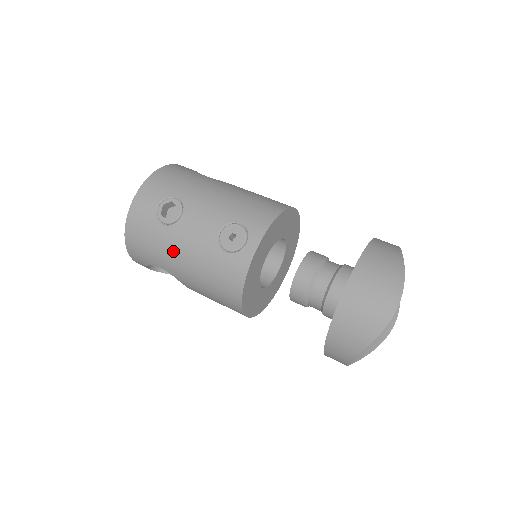
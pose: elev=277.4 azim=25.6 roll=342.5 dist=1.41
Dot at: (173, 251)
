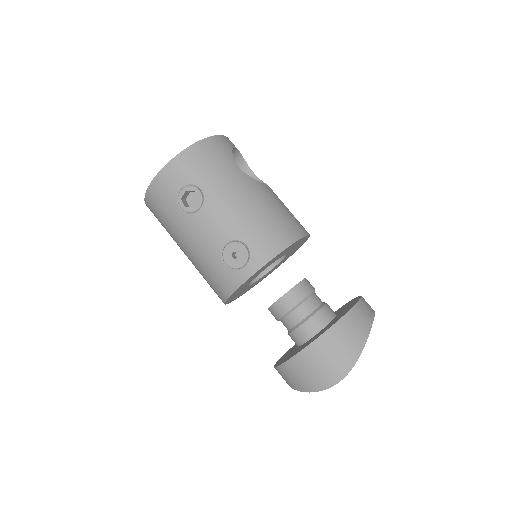
Dot at: (182, 235)
